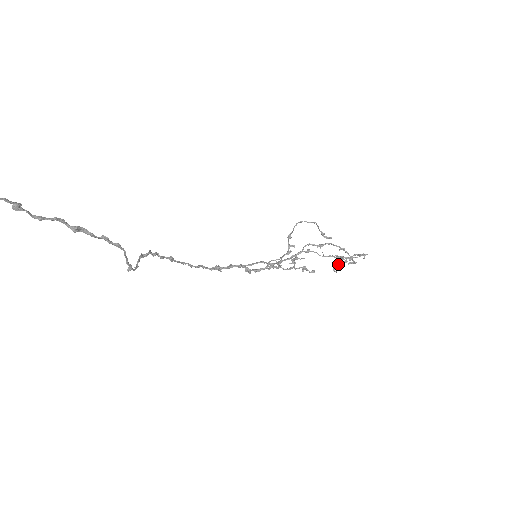
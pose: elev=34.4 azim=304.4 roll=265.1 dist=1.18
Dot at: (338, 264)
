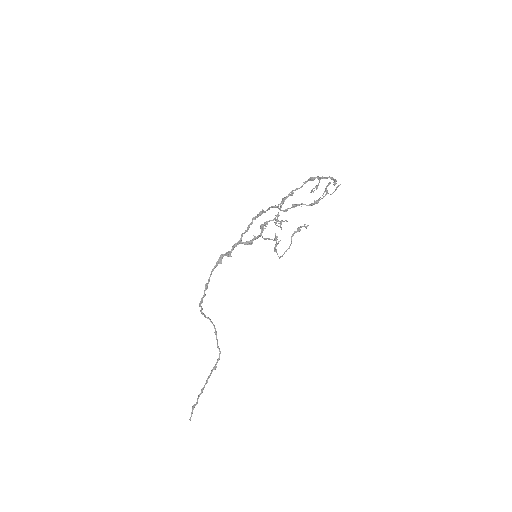
Dot at: occluded
